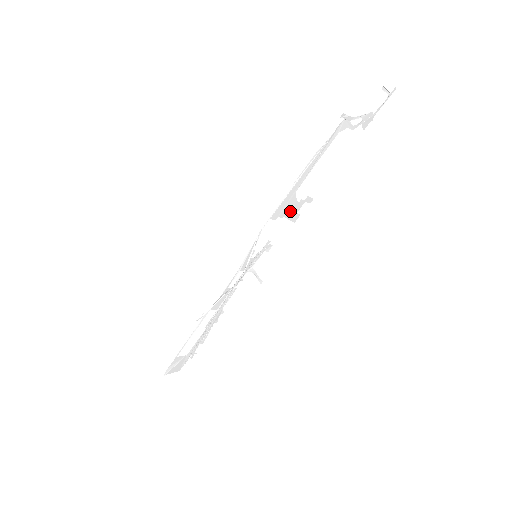
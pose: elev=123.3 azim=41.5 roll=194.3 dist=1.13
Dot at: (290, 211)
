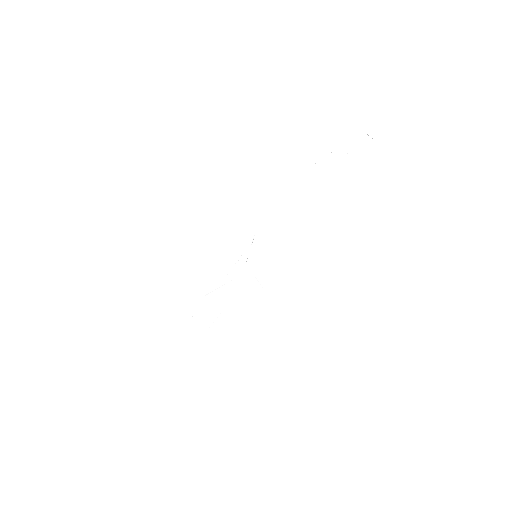
Dot at: (287, 223)
